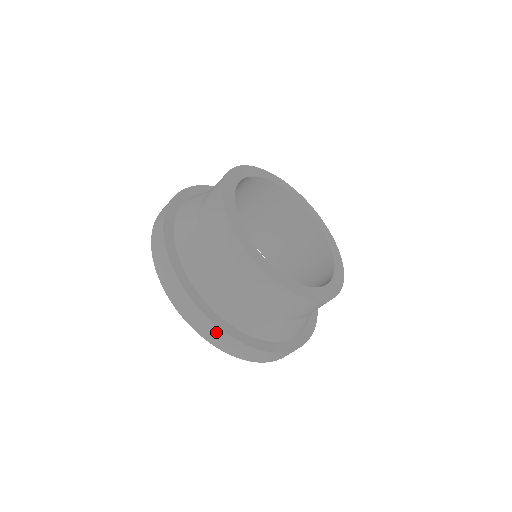
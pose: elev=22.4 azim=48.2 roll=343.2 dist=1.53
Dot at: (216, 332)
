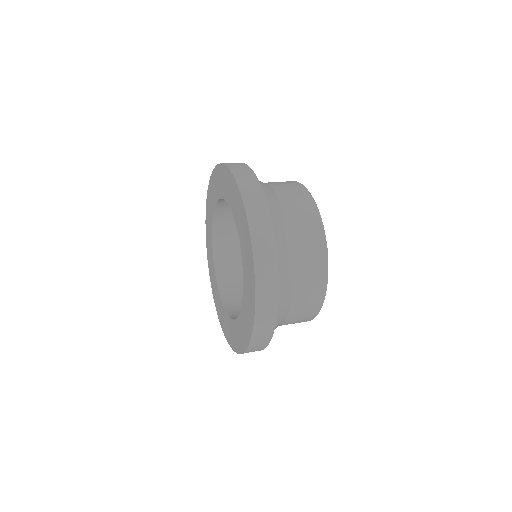
Dot at: (272, 286)
